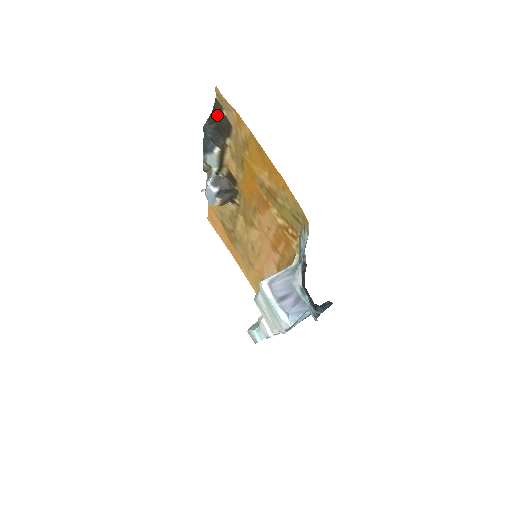
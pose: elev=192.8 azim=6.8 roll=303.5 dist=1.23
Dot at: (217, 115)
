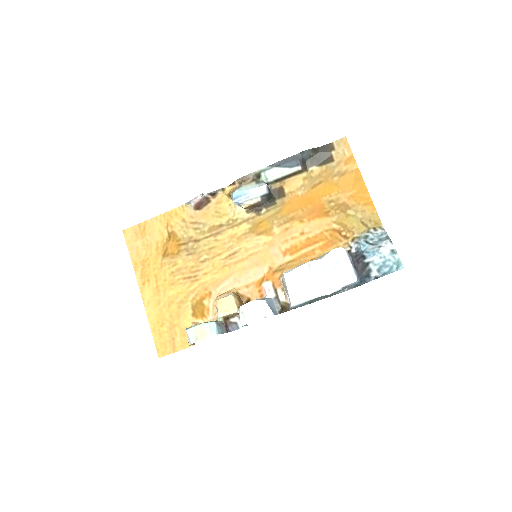
Dot at: (323, 150)
